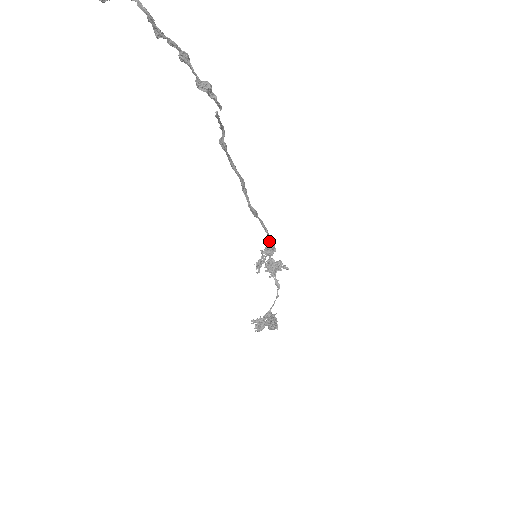
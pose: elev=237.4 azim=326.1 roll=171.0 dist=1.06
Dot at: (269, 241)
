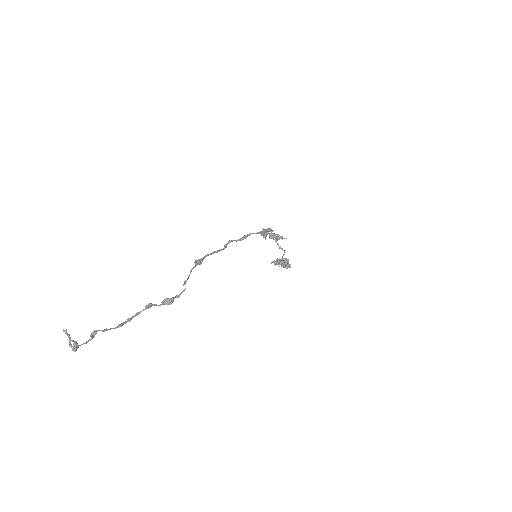
Dot at: (265, 231)
